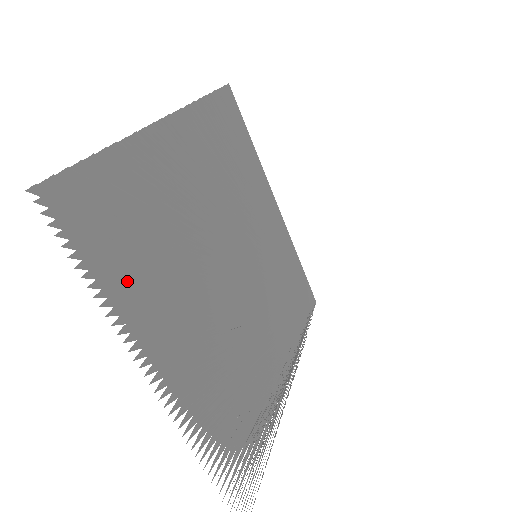
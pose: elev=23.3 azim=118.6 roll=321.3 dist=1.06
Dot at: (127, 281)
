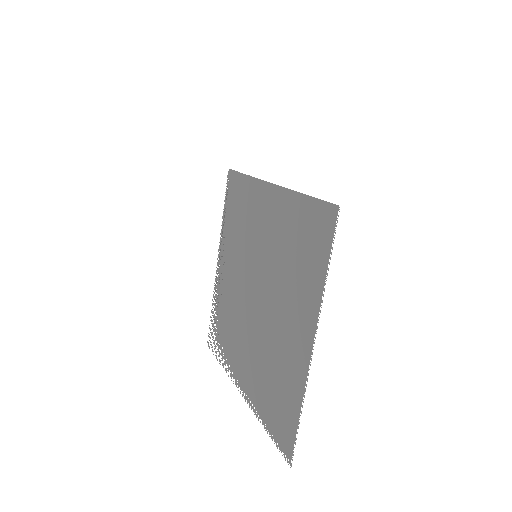
Dot at: (263, 402)
